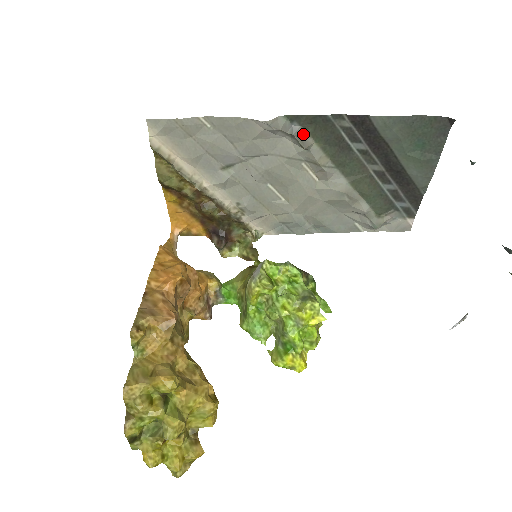
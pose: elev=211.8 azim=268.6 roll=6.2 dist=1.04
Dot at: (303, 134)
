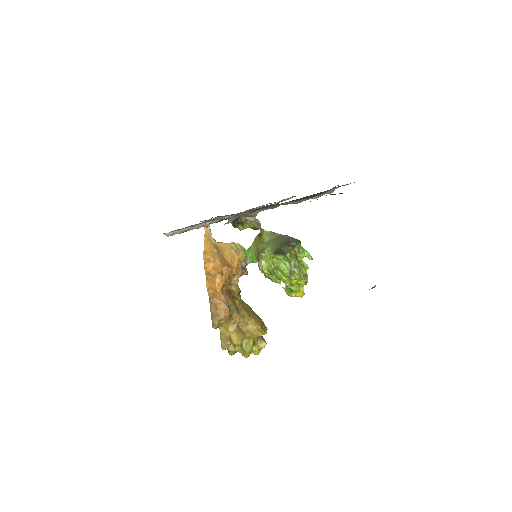
Dot at: (250, 214)
